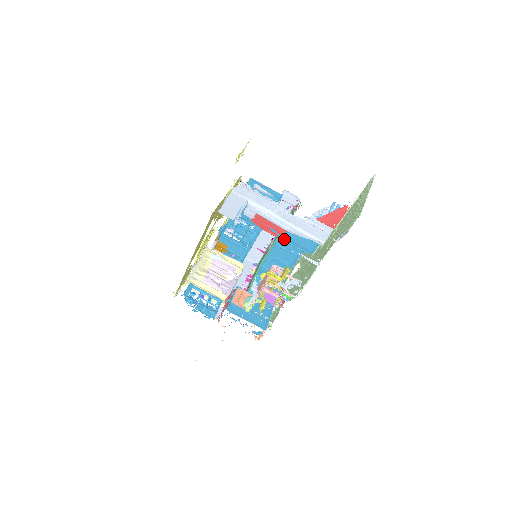
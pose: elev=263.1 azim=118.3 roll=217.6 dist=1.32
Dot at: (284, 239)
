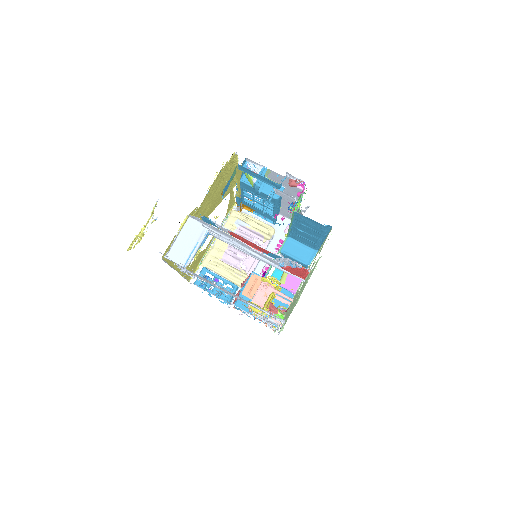
Dot at: (271, 256)
